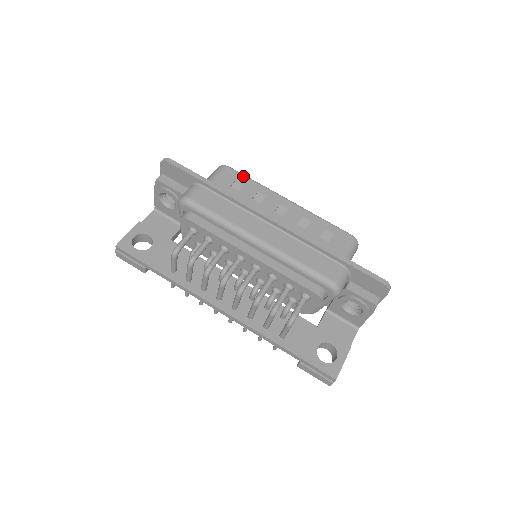
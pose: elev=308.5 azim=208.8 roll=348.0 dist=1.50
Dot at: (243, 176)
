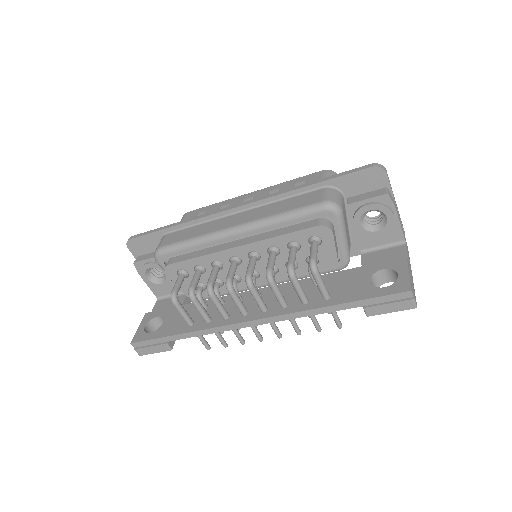
Dot at: (203, 208)
